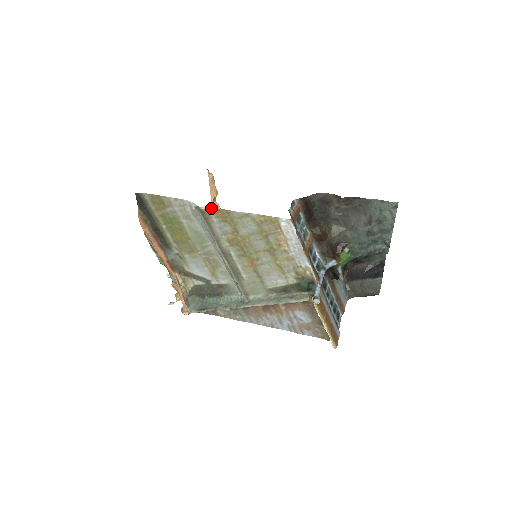
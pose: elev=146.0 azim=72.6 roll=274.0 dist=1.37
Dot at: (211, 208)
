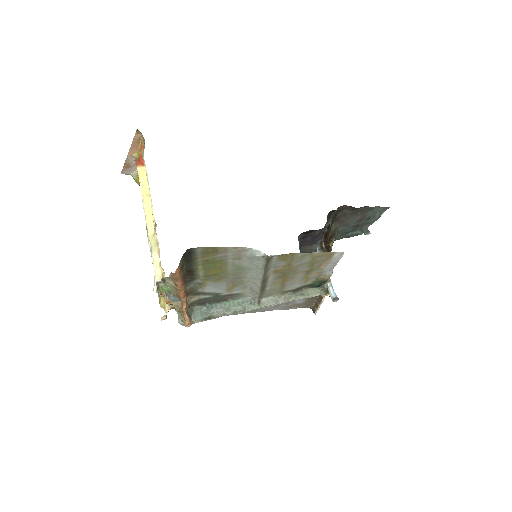
Dot at: (279, 255)
